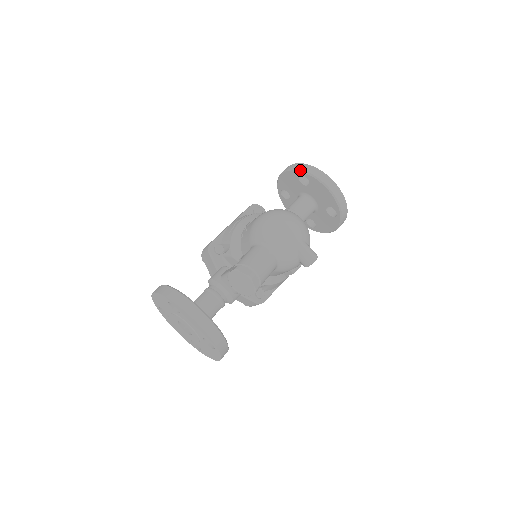
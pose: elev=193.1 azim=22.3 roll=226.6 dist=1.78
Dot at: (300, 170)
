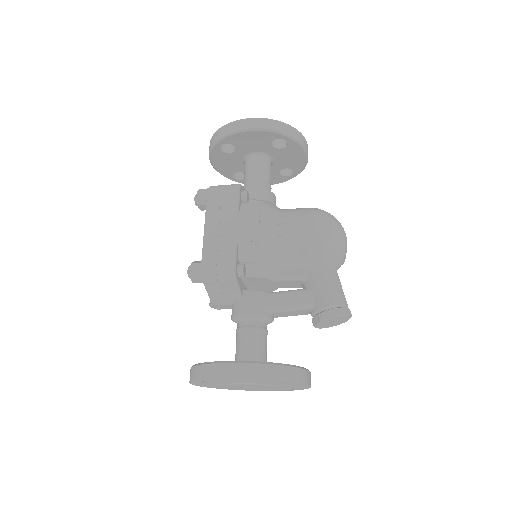
Dot at: (285, 134)
